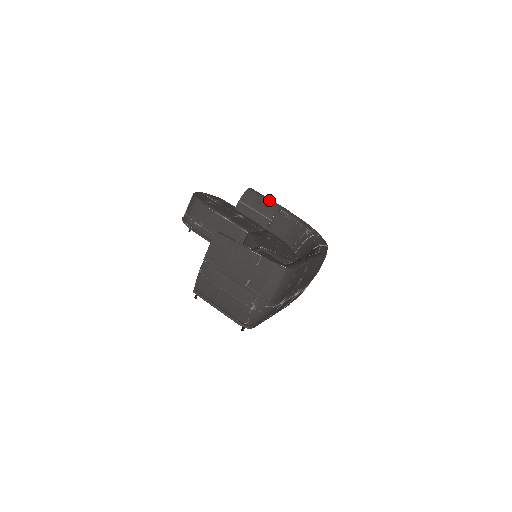
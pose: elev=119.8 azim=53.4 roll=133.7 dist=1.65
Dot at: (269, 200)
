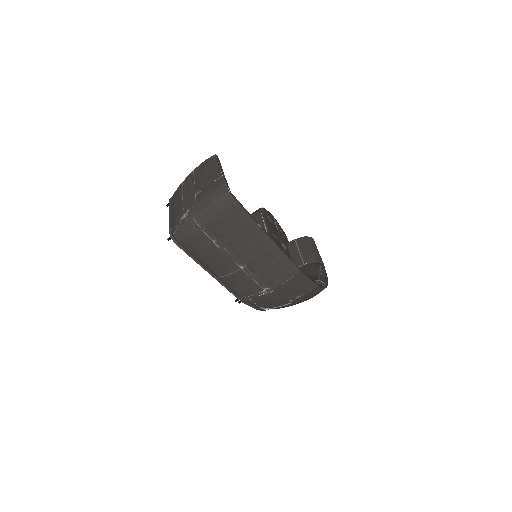
Dot at: (318, 252)
